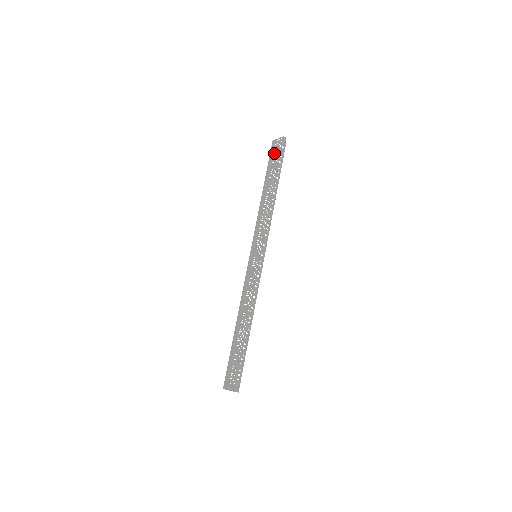
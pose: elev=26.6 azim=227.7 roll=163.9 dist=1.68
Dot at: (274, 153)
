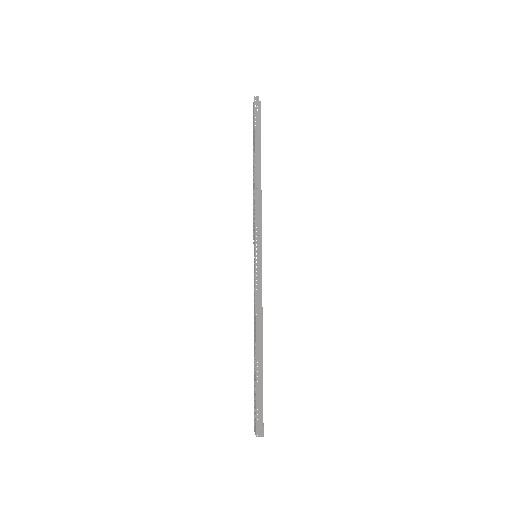
Dot at: (253, 122)
